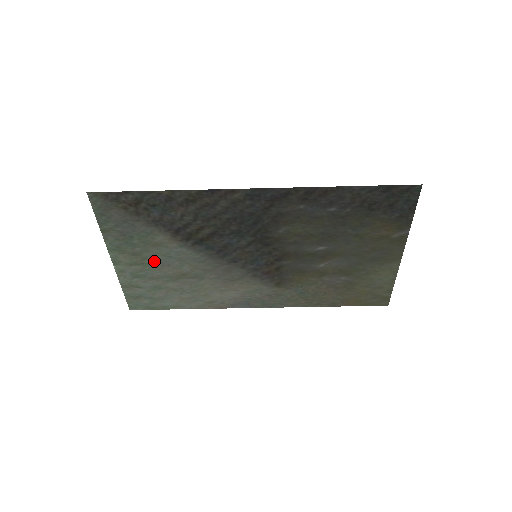
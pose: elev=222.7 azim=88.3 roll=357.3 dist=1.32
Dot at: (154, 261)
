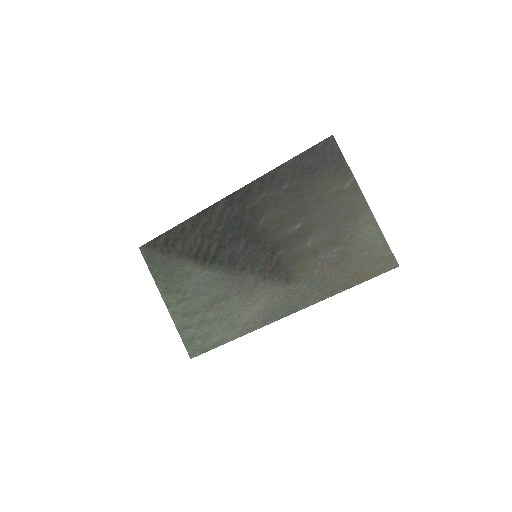
Dot at: (191, 293)
